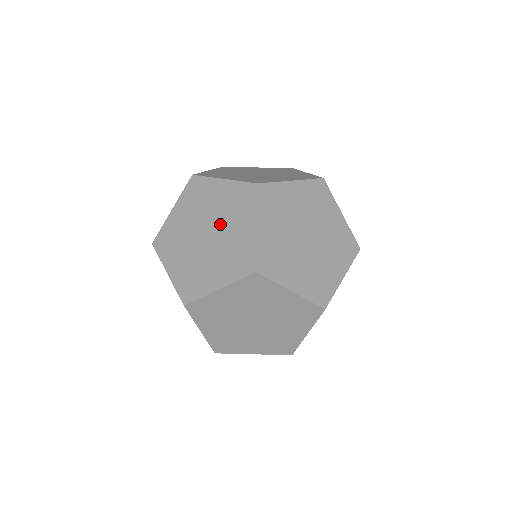
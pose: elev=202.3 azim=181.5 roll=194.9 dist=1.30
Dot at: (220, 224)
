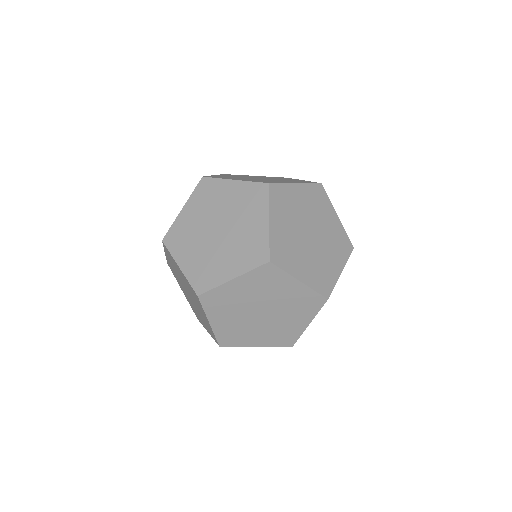
Dot at: (182, 281)
